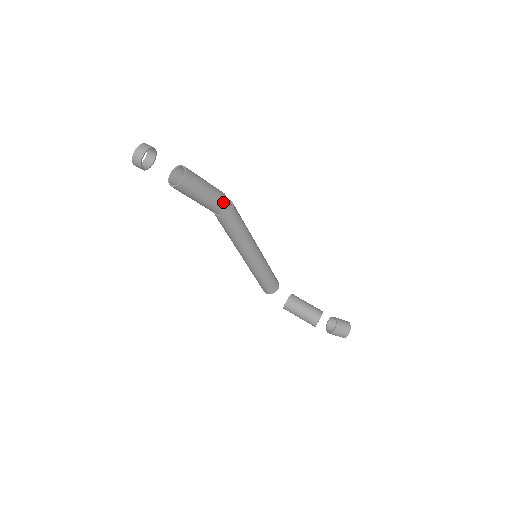
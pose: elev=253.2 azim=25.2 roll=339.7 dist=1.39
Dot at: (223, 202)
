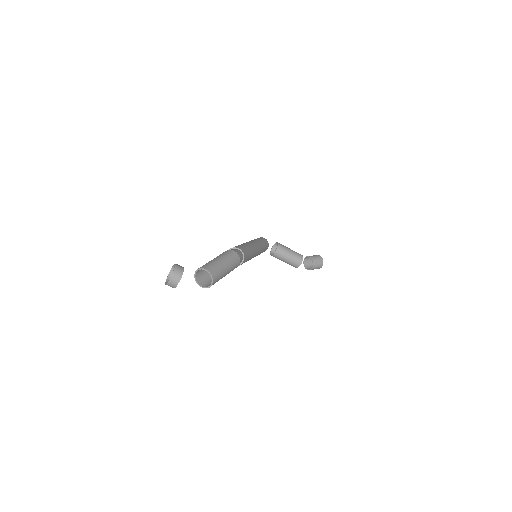
Dot at: (238, 265)
